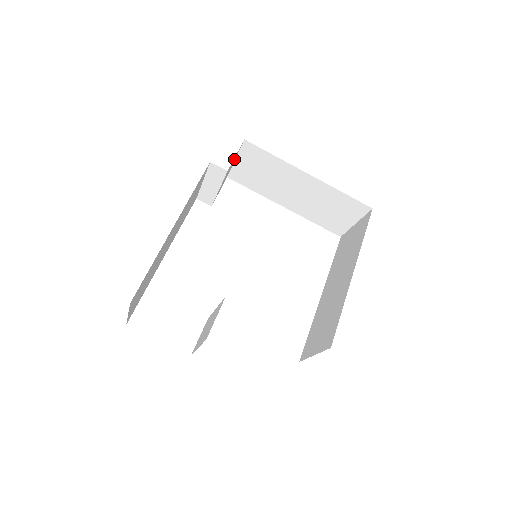
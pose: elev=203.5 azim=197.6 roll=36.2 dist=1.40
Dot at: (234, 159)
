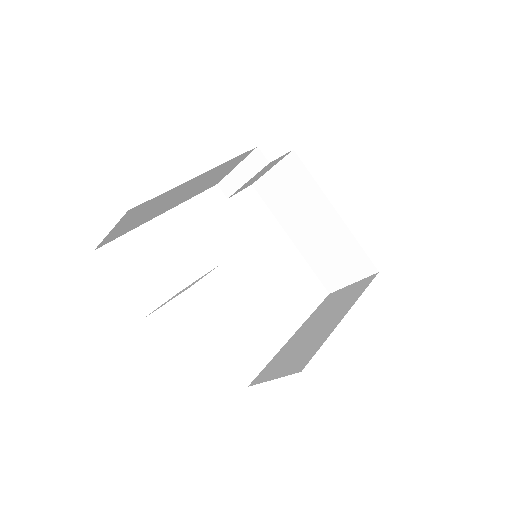
Dot at: (275, 162)
